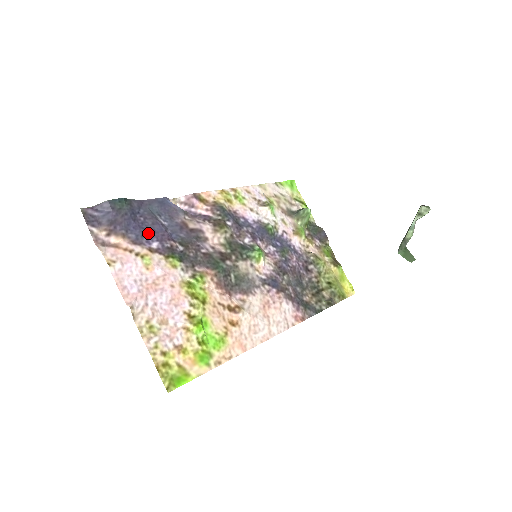
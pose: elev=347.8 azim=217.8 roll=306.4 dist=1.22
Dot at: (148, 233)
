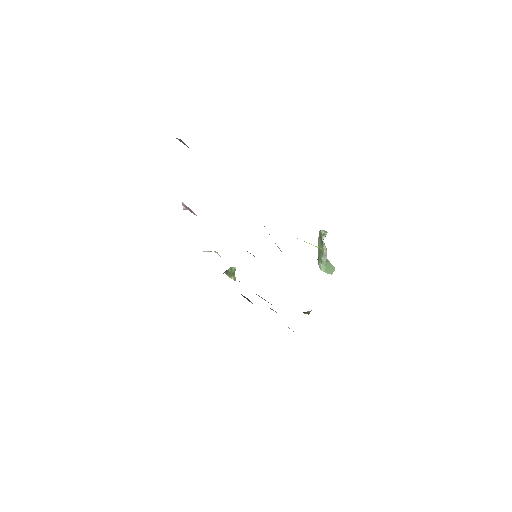
Dot at: occluded
